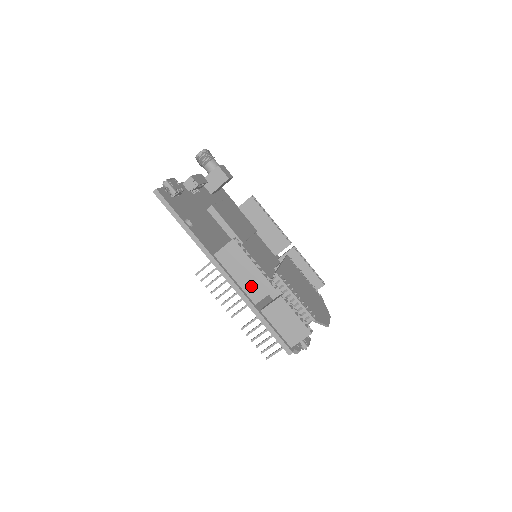
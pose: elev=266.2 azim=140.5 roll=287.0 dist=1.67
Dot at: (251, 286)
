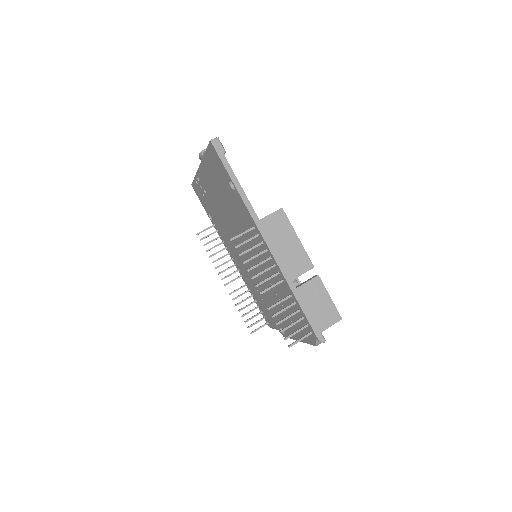
Dot at: (291, 260)
